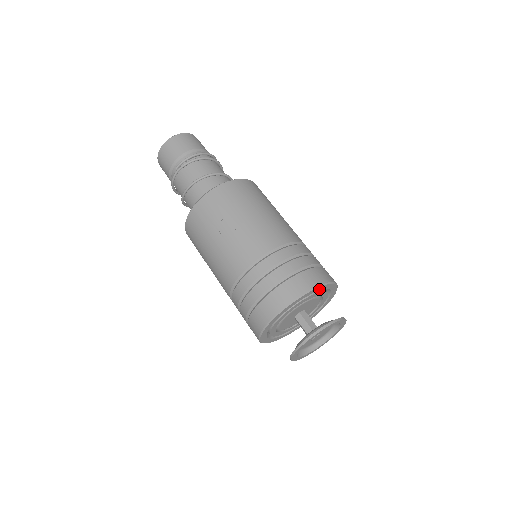
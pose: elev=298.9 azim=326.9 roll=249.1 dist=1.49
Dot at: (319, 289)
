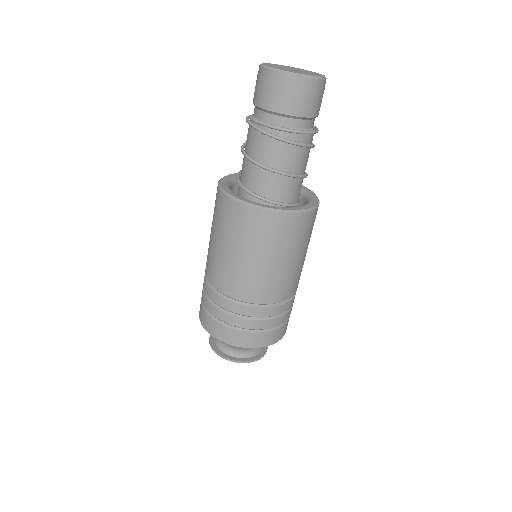
Dot at: occluded
